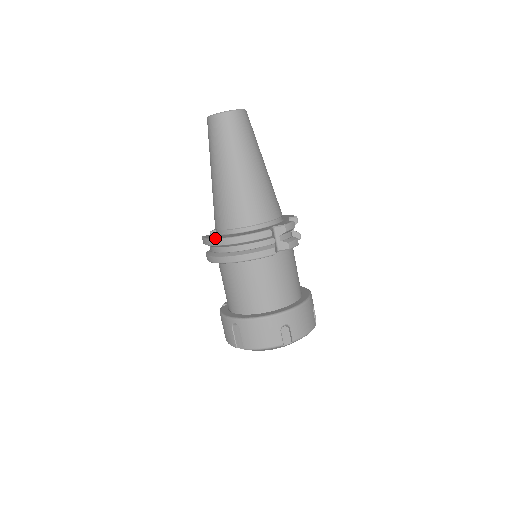
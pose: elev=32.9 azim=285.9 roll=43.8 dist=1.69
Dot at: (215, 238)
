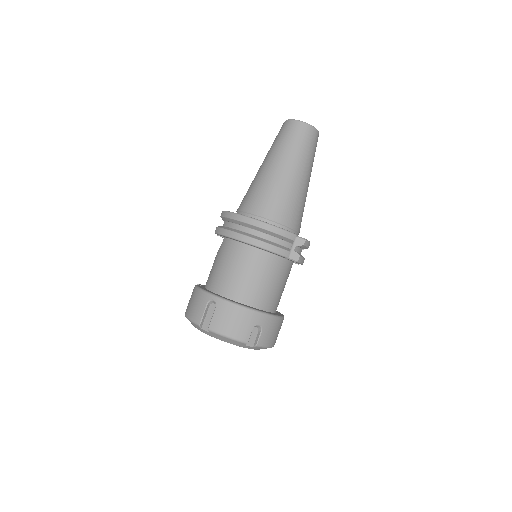
Dot at: occluded
